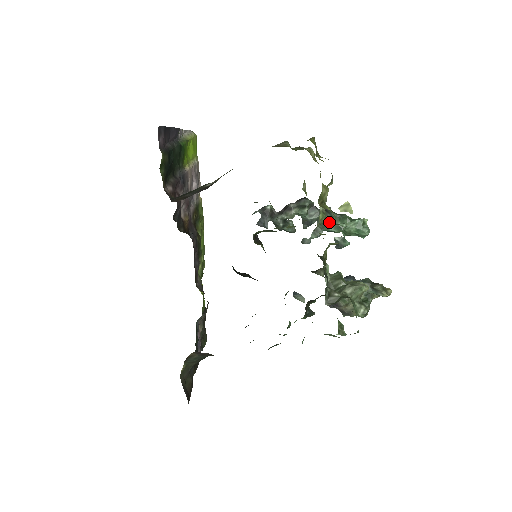
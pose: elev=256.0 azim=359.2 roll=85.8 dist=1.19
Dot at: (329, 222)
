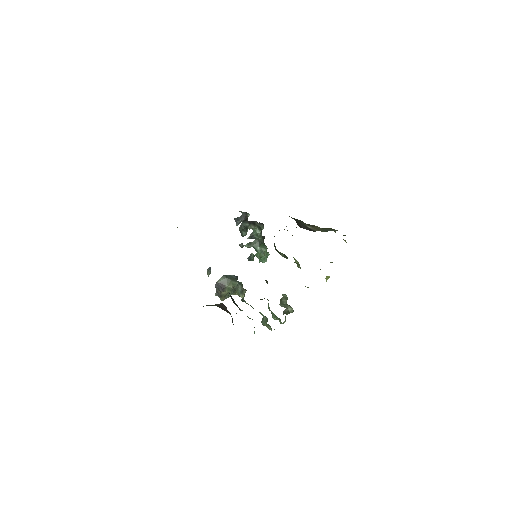
Dot at: (260, 245)
